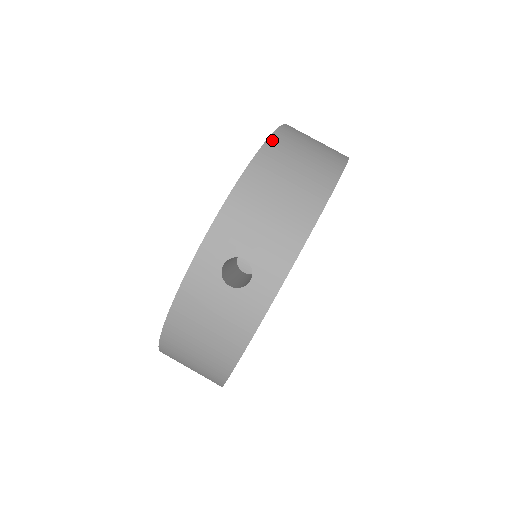
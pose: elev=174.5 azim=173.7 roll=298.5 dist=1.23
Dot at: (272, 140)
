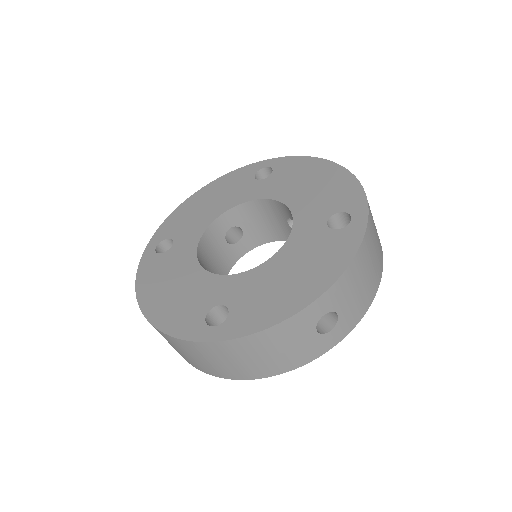
Dot at: (369, 208)
